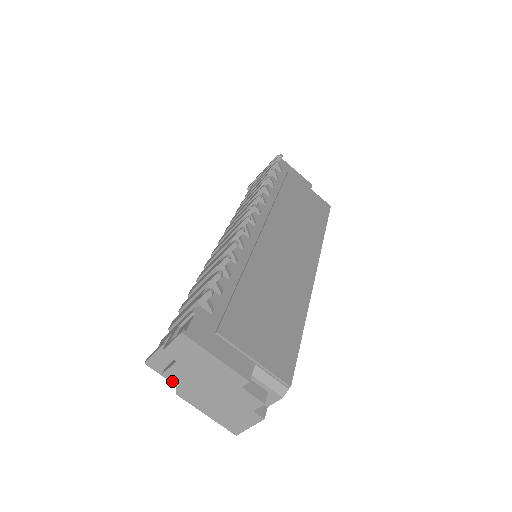
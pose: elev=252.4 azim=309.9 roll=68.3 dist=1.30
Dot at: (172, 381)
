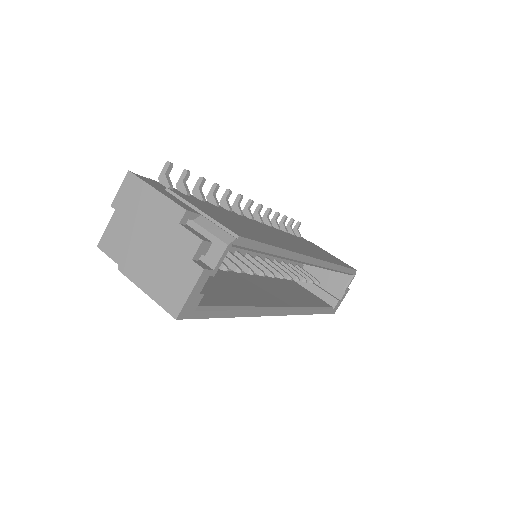
Dot at: occluded
